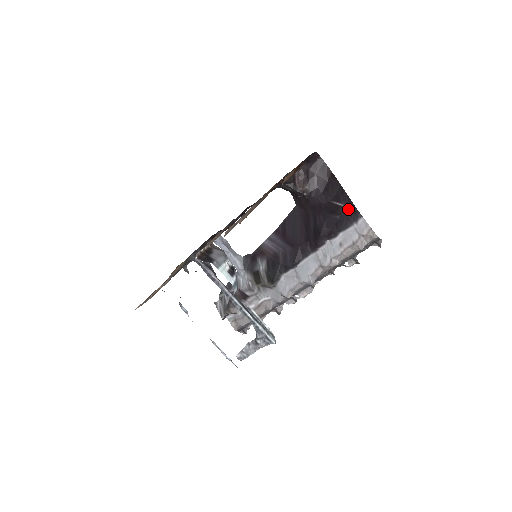
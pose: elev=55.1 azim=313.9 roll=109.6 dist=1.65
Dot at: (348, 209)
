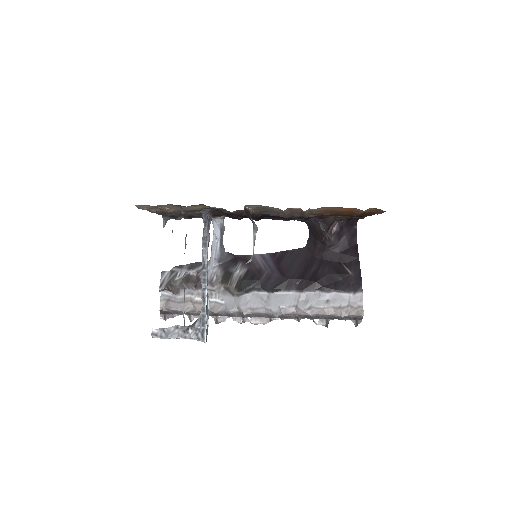
Dot at: (354, 279)
